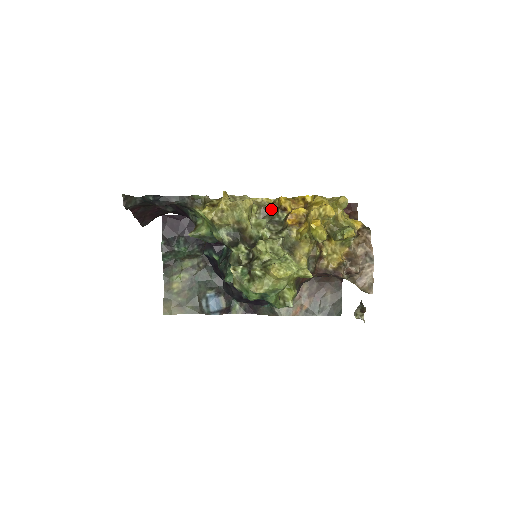
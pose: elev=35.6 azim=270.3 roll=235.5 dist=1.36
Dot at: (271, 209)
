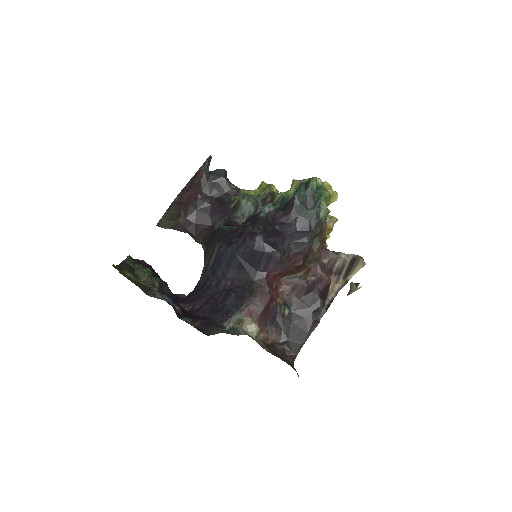
Dot at: occluded
